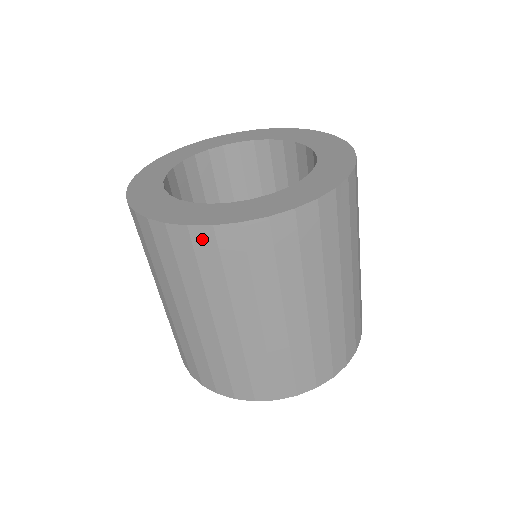
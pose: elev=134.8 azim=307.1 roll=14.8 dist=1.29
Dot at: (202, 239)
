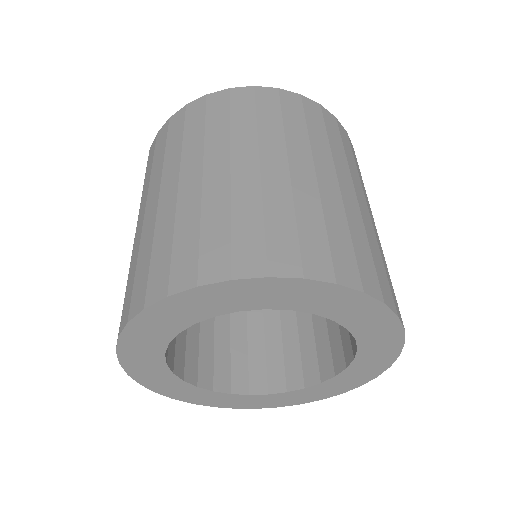
Dot at: (161, 135)
